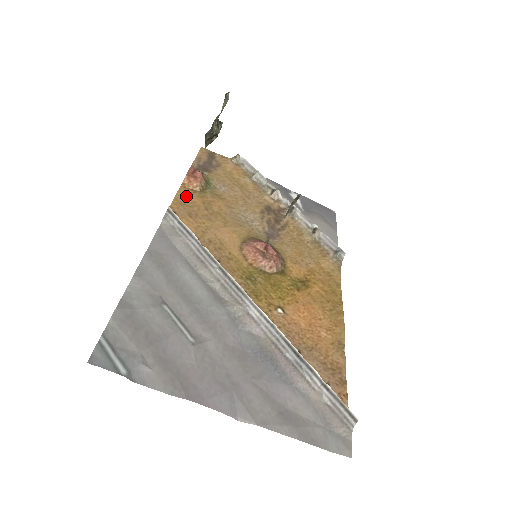
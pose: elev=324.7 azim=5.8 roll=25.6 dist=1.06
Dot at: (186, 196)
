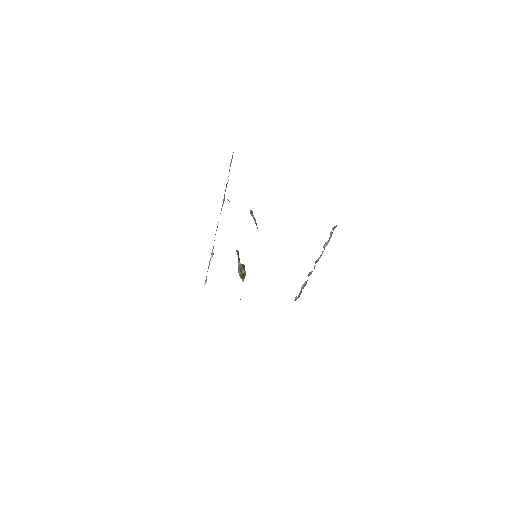
Dot at: occluded
